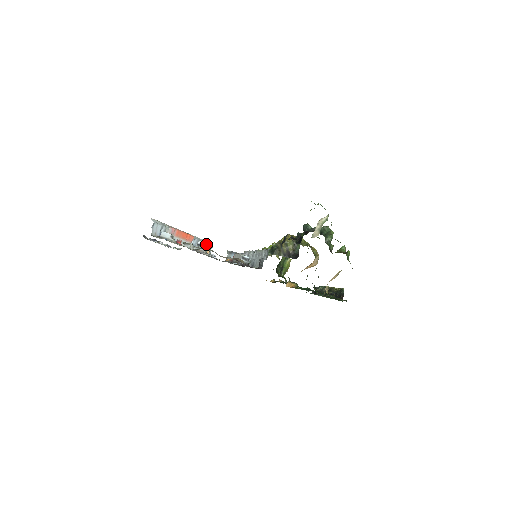
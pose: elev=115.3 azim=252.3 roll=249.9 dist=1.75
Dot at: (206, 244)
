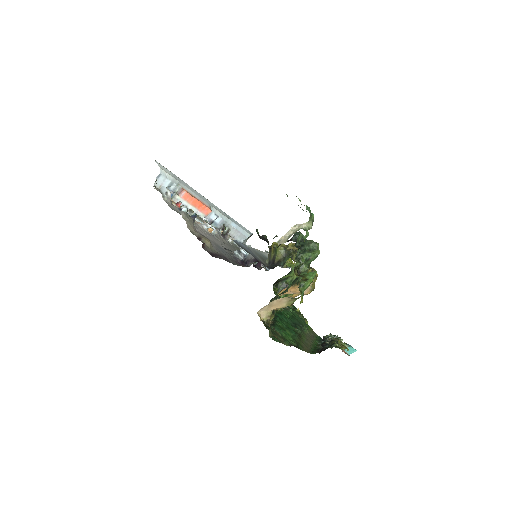
Dot at: (194, 214)
